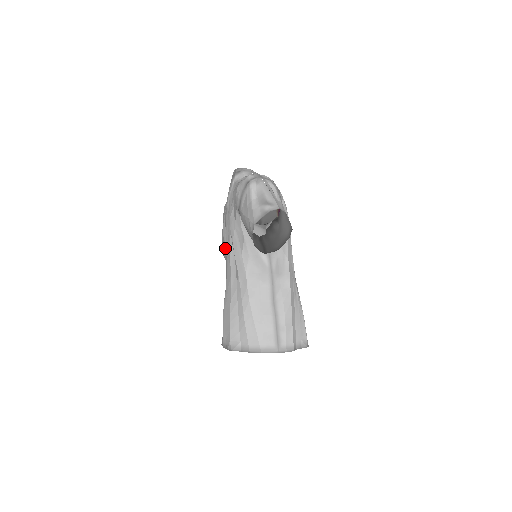
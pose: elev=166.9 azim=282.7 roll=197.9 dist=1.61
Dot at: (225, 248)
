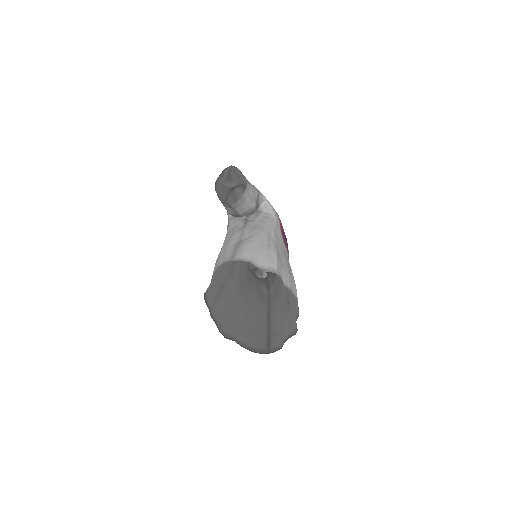
Dot at: (235, 264)
